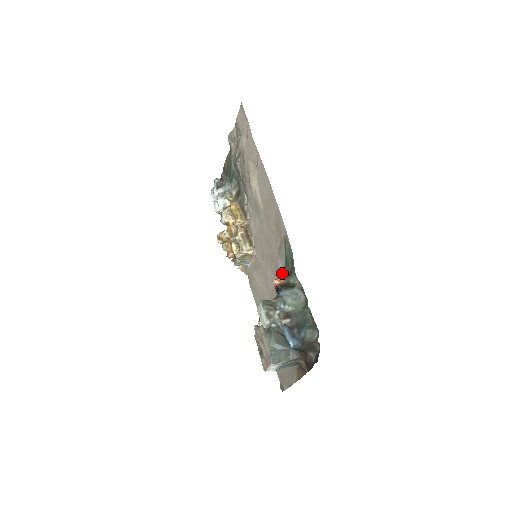
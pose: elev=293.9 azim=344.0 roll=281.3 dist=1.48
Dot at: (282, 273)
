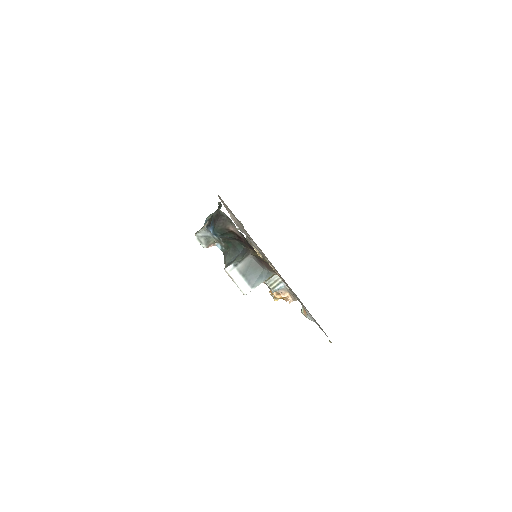
Dot at: occluded
